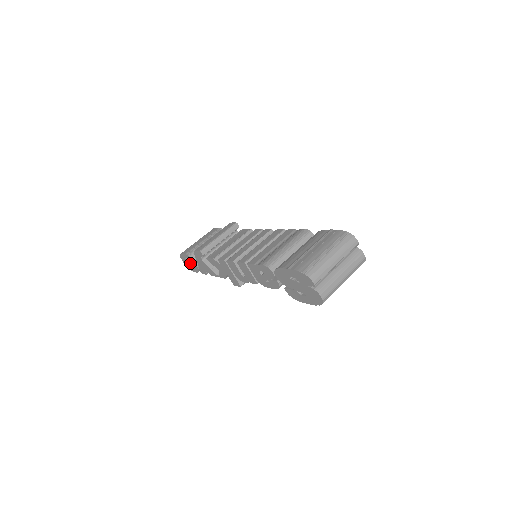
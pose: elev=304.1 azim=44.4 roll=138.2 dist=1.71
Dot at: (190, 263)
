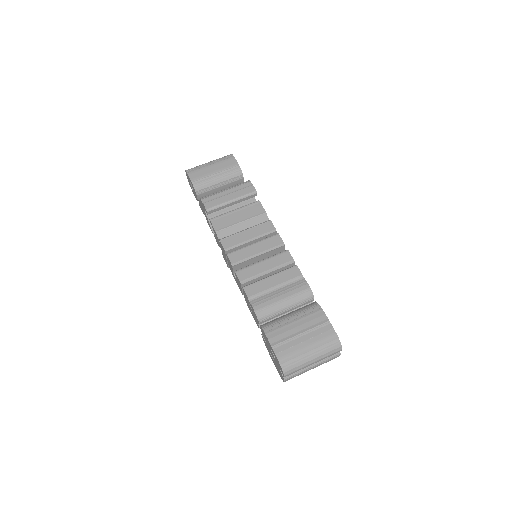
Dot at: occluded
